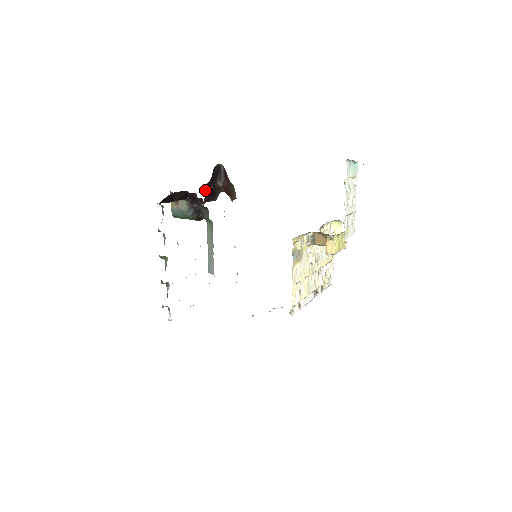
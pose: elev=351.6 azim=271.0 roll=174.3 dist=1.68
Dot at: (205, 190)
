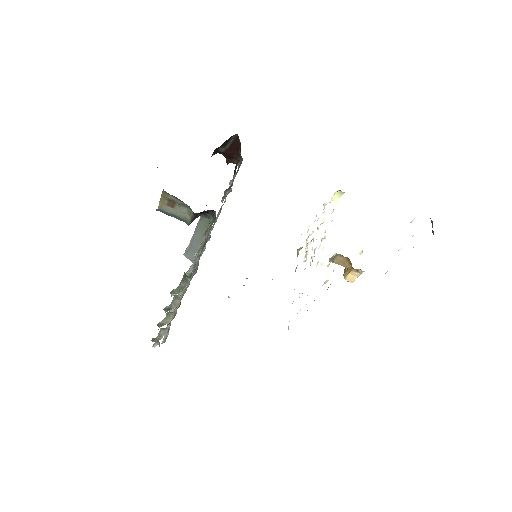
Dot at: occluded
